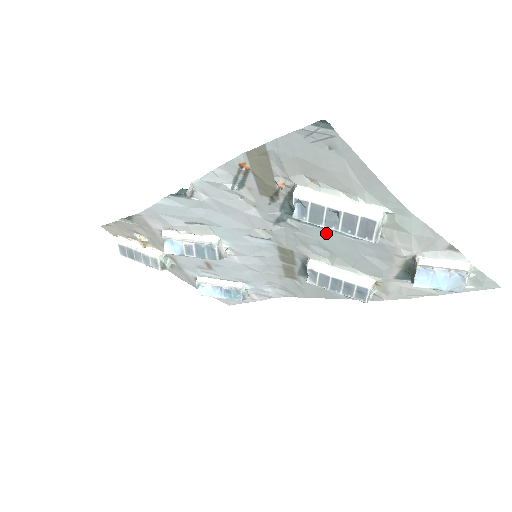
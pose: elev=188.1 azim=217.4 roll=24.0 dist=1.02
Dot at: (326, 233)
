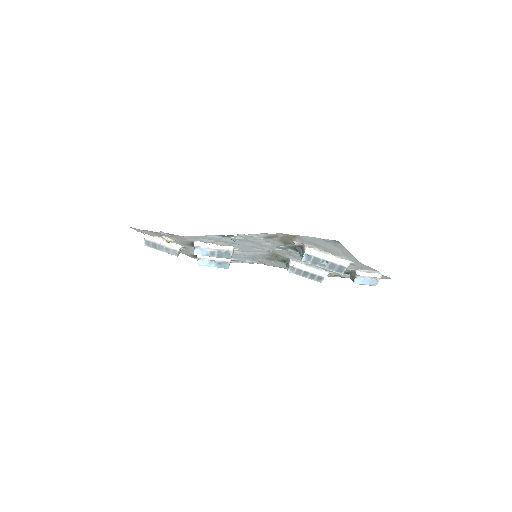
Dot at: occluded
